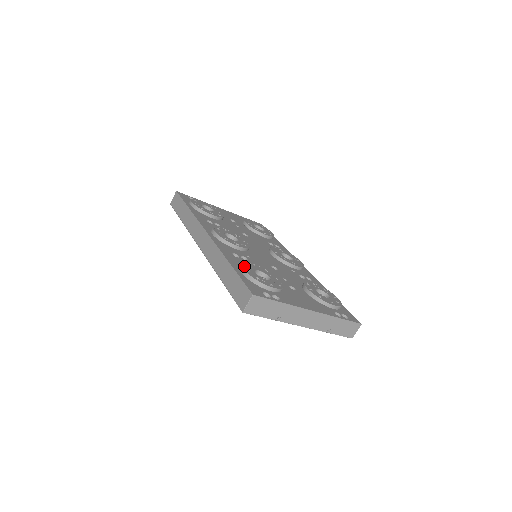
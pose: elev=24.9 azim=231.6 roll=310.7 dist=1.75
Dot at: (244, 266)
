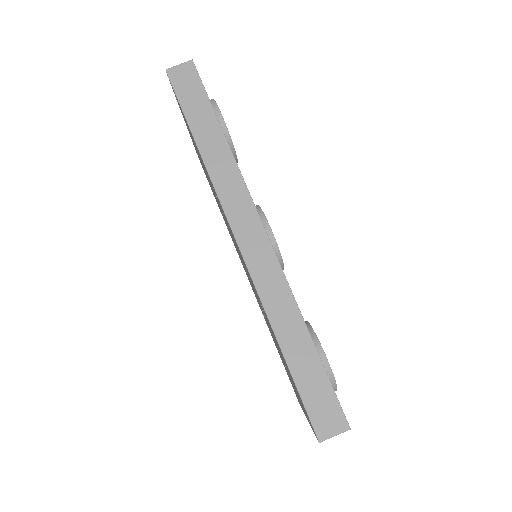
Dot at: (320, 343)
